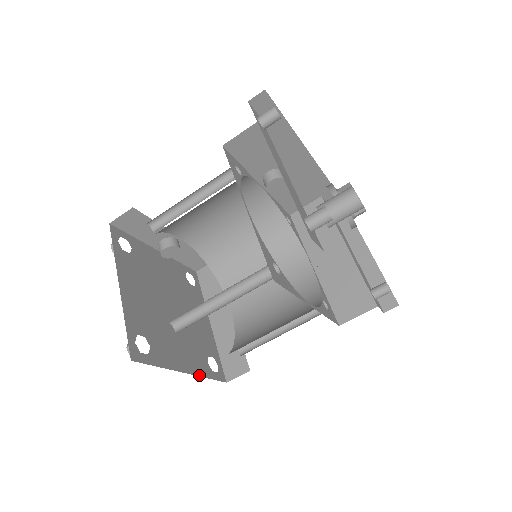
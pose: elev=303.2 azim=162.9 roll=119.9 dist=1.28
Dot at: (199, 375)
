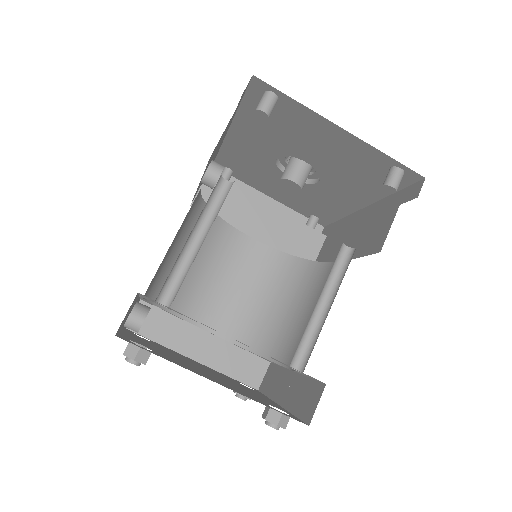
Dot at: (270, 399)
